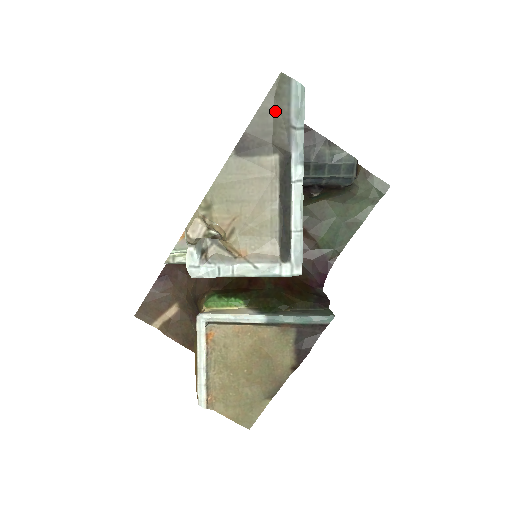
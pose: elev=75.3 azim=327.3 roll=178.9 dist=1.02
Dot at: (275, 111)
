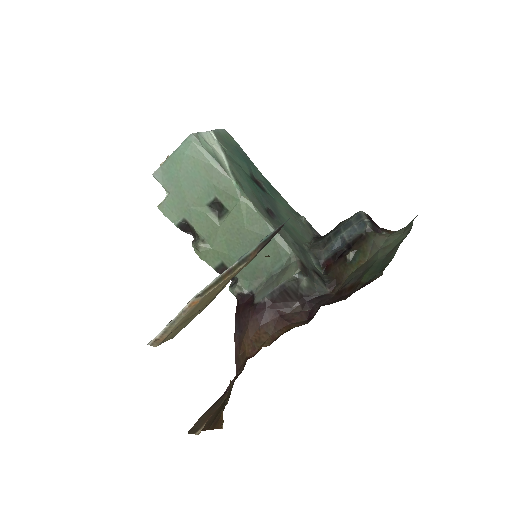
Dot at: occluded
